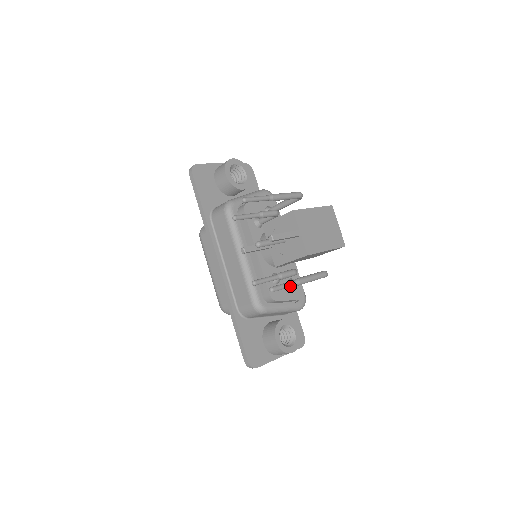
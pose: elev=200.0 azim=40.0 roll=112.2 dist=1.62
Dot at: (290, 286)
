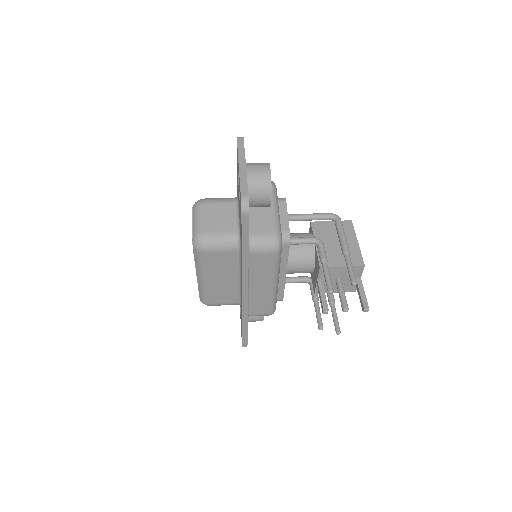
Dot at: (335, 314)
